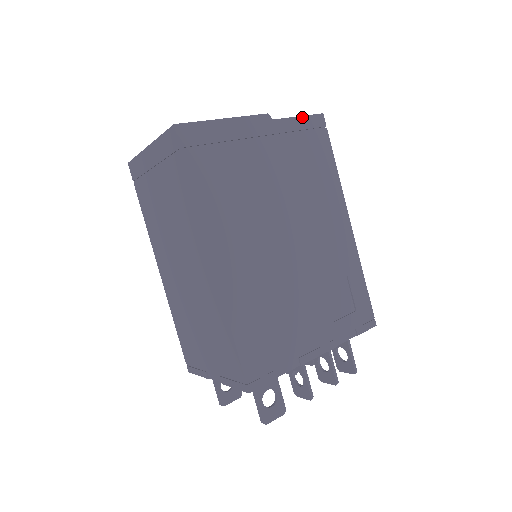
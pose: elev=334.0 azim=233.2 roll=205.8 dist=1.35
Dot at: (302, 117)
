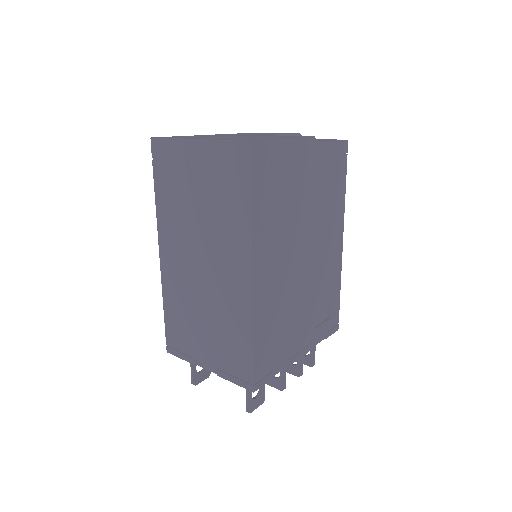
Dot at: (335, 142)
